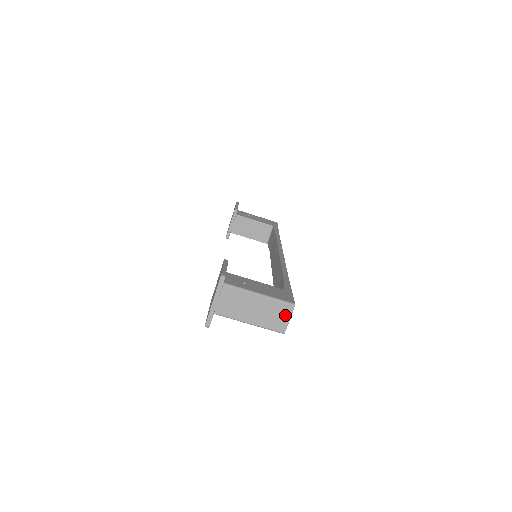
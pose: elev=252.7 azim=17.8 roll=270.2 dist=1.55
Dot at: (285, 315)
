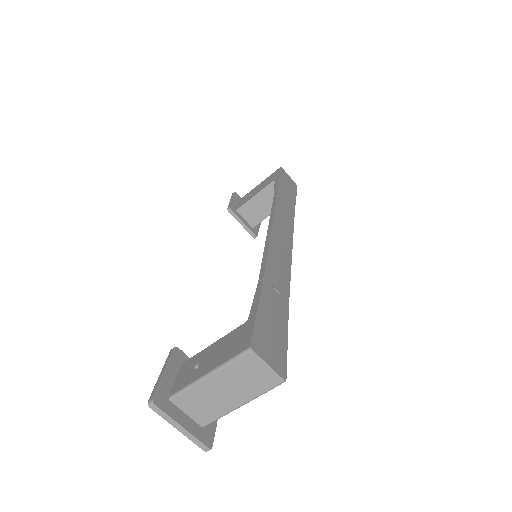
Dot at: (257, 367)
